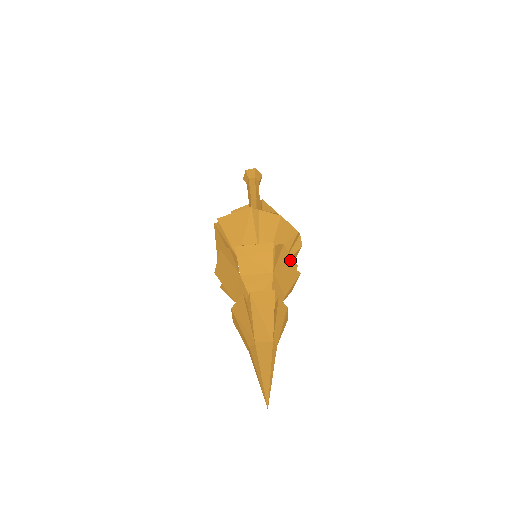
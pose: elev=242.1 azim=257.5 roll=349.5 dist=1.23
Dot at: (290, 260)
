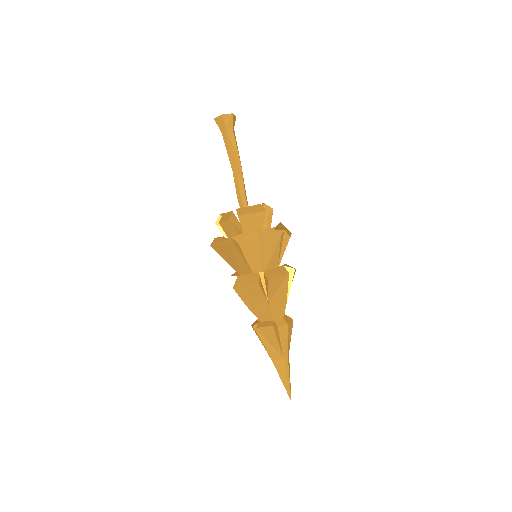
Dot at: (280, 279)
